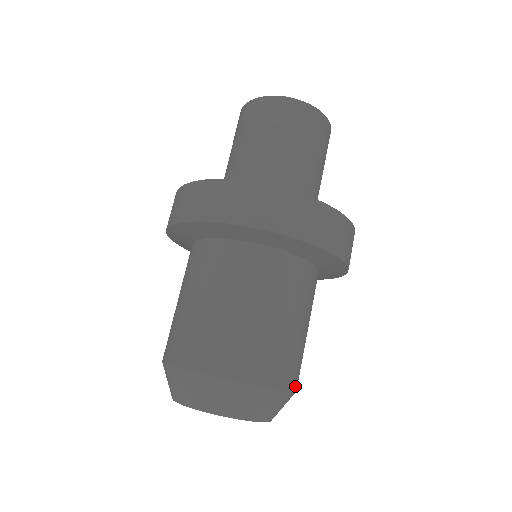
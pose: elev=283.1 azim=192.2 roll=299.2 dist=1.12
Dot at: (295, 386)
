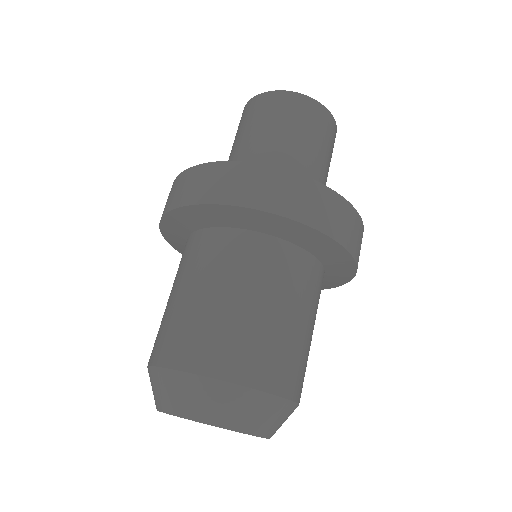
Dot at: occluded
